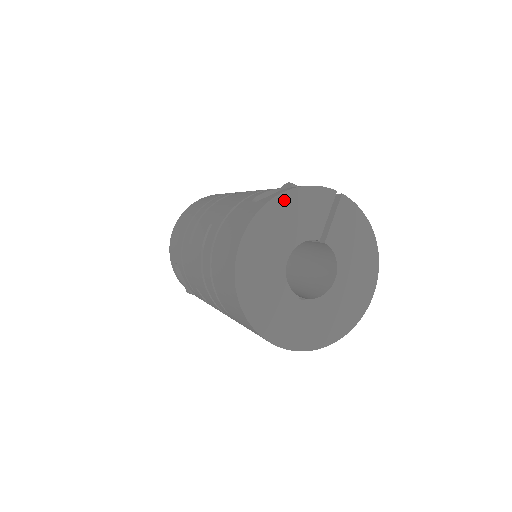
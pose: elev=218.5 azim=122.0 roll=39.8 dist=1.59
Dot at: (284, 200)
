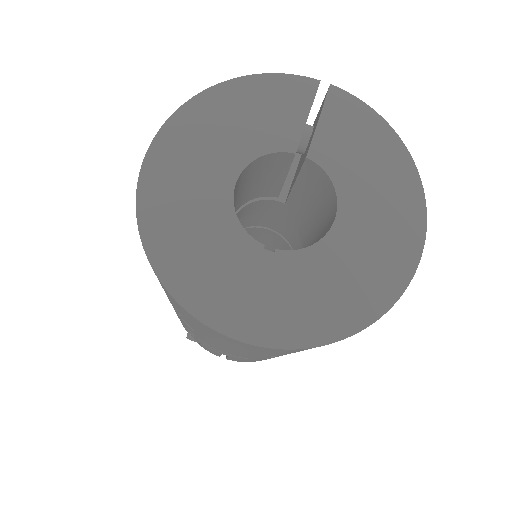
Dot at: (224, 93)
